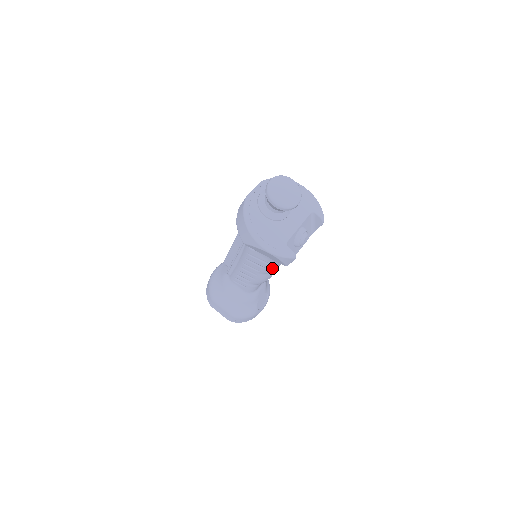
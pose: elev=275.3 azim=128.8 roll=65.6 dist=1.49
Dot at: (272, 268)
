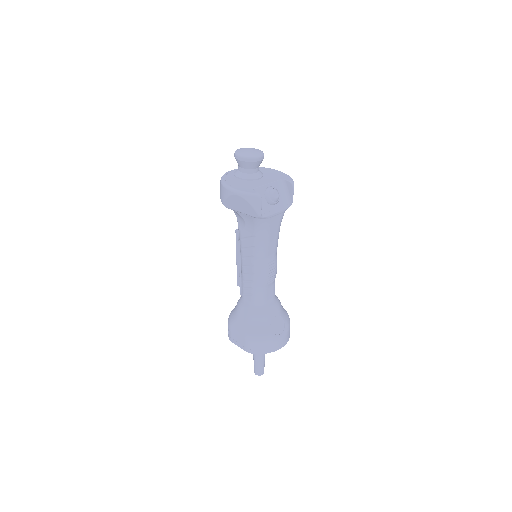
Dot at: (261, 245)
